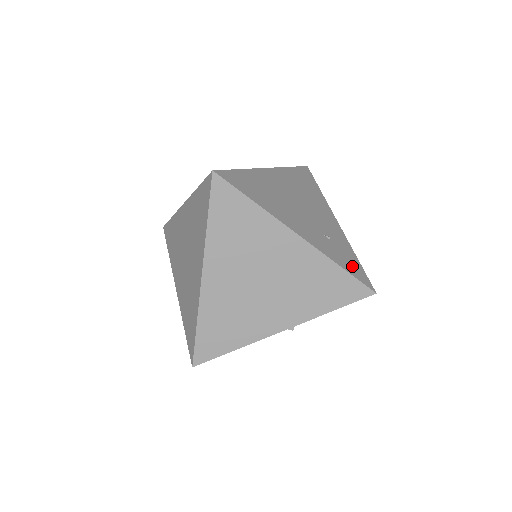
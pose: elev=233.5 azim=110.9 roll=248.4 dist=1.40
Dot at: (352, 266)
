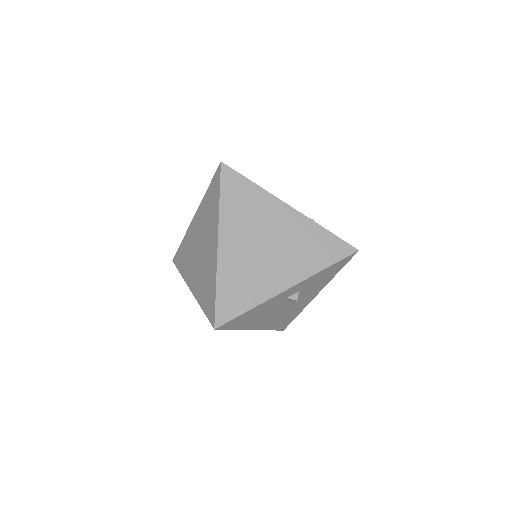
Dot at: occluded
